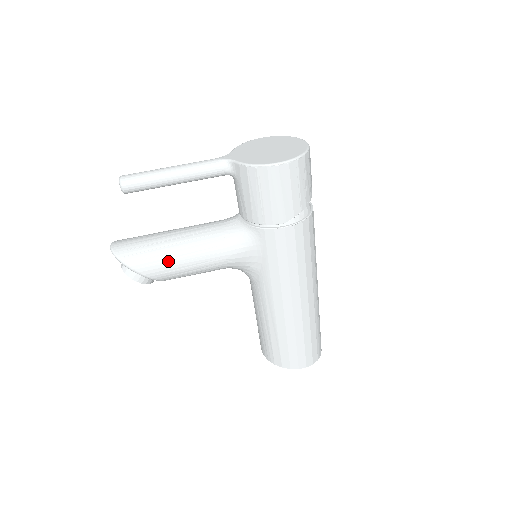
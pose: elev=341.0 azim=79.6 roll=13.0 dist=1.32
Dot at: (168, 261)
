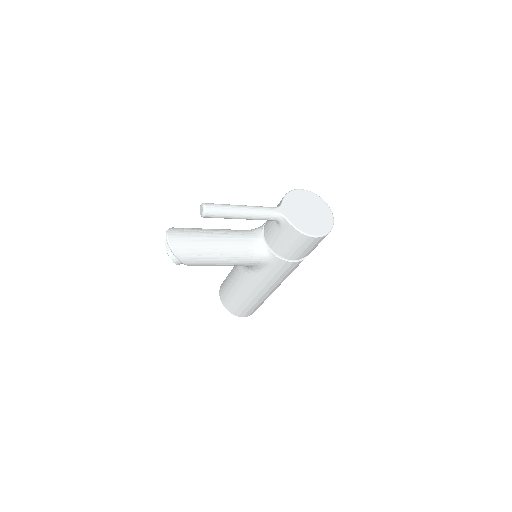
Dot at: (207, 260)
